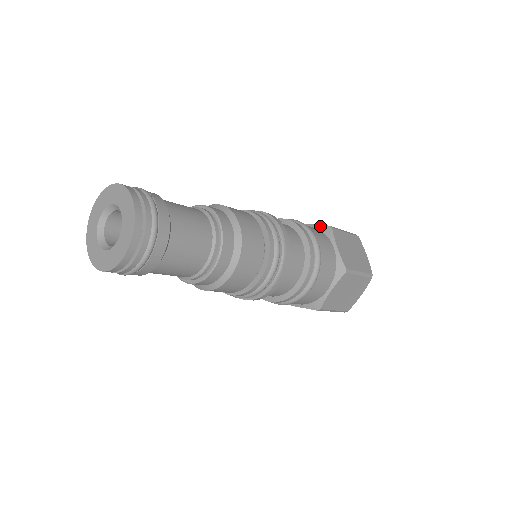
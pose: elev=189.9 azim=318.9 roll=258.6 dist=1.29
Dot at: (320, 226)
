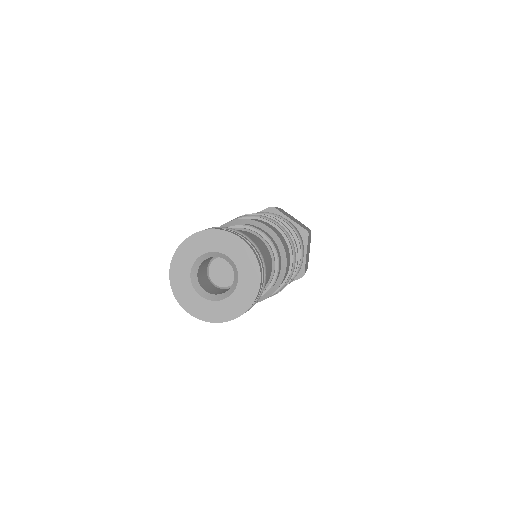
Dot at: (263, 211)
